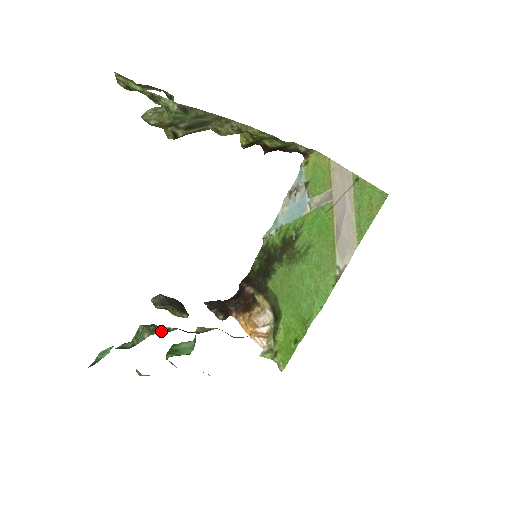
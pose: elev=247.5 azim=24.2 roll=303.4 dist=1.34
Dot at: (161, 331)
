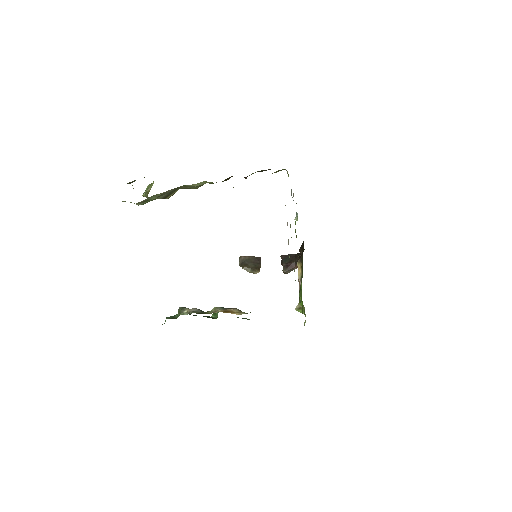
Dot at: (185, 313)
